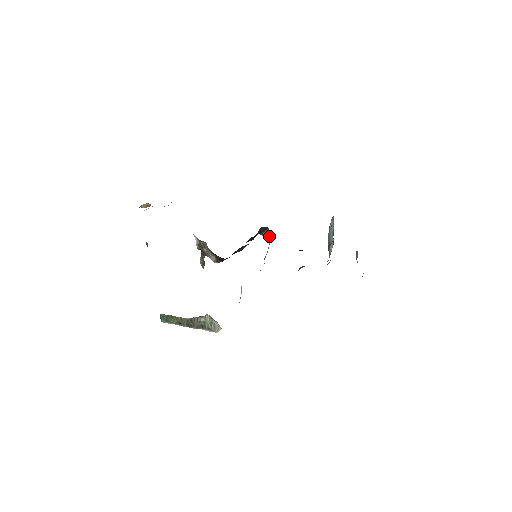
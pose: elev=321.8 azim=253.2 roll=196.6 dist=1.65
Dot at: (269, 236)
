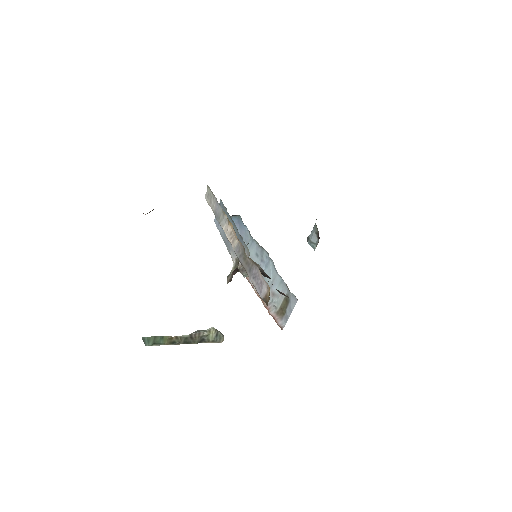
Dot at: (234, 222)
